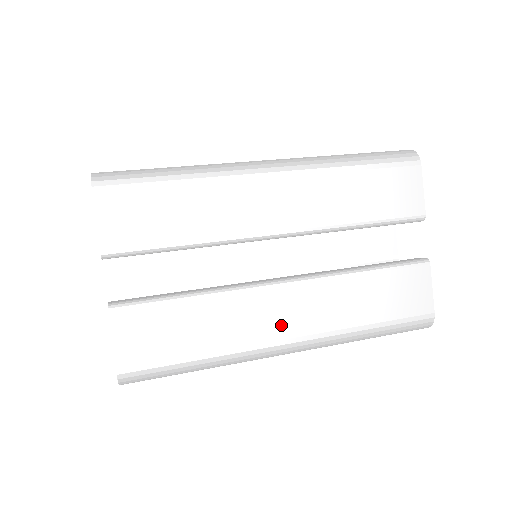
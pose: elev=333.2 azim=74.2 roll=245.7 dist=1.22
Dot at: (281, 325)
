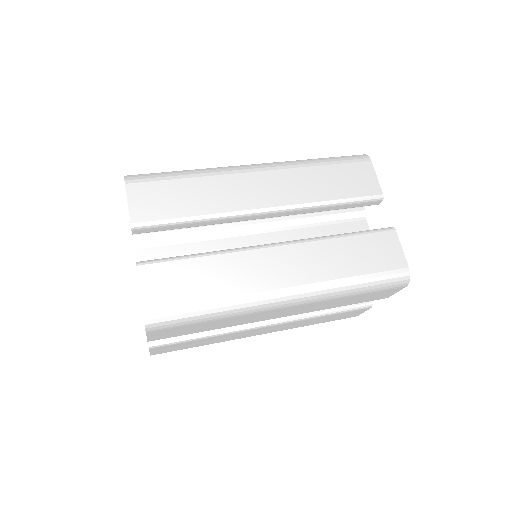
Dot at: (277, 277)
